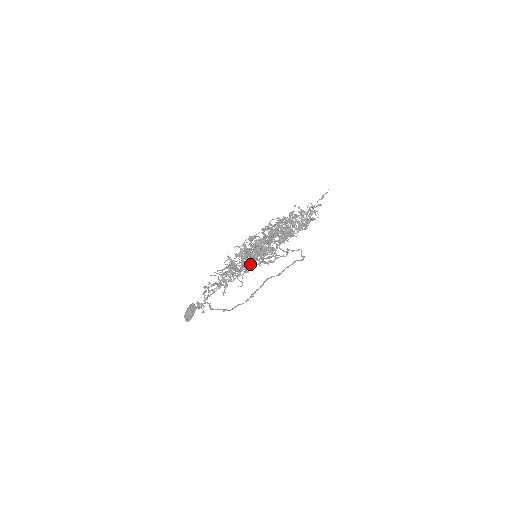
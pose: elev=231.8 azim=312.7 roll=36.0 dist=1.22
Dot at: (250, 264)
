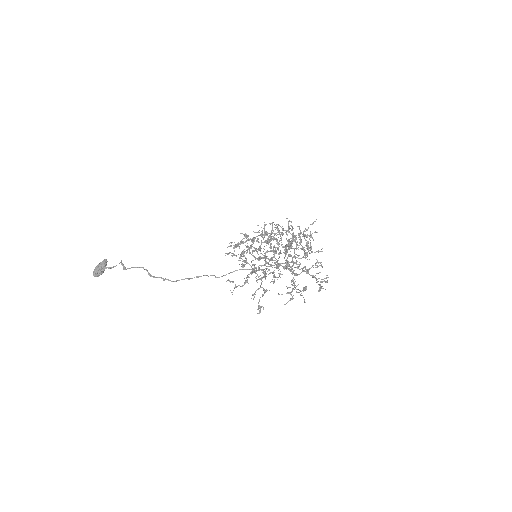
Dot at: occluded
